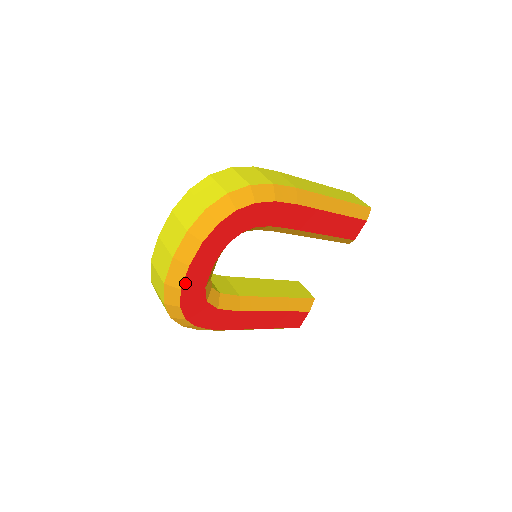
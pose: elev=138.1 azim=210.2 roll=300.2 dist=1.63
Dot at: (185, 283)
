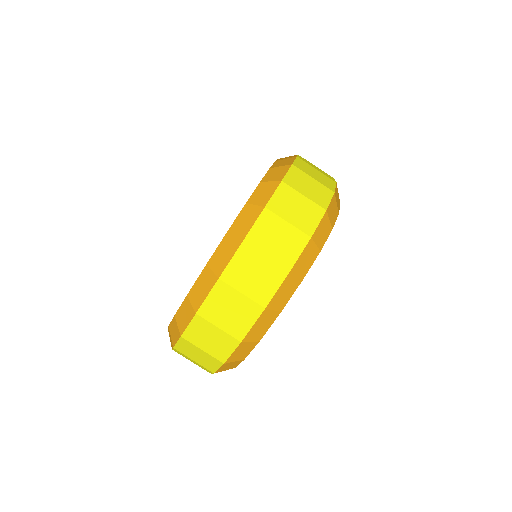
Dot at: (265, 332)
